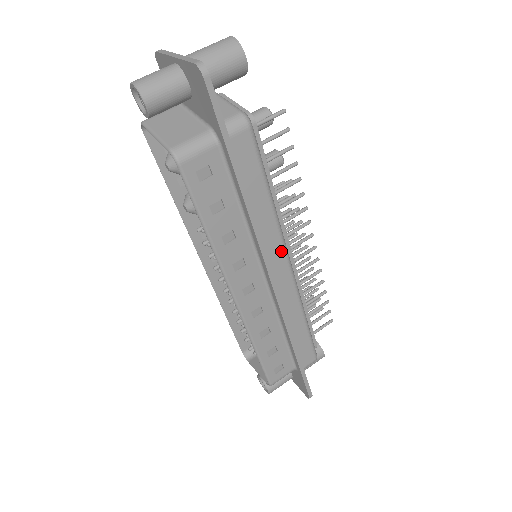
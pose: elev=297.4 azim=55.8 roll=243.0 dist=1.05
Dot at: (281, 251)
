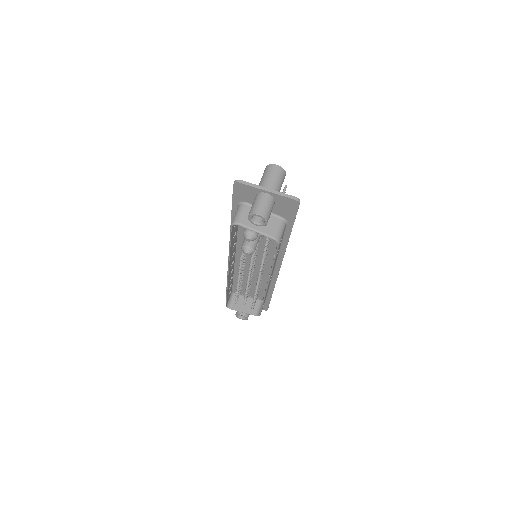
Dot at: occluded
